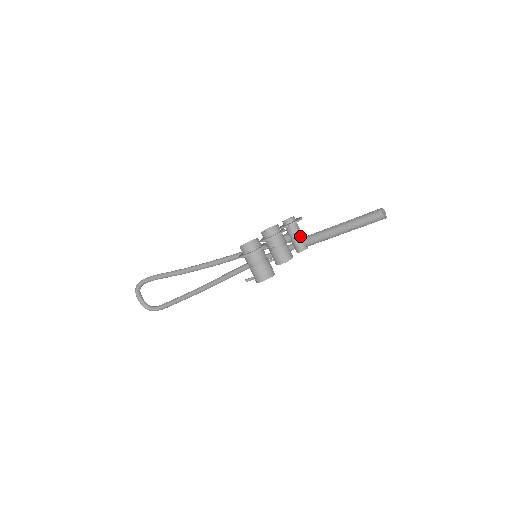
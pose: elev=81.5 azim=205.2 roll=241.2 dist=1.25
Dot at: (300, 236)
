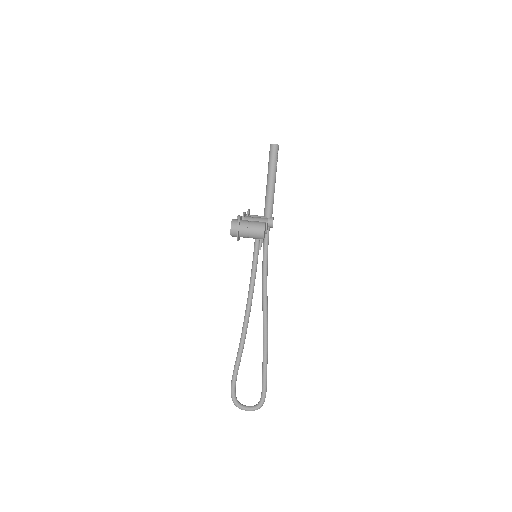
Dot at: (261, 217)
